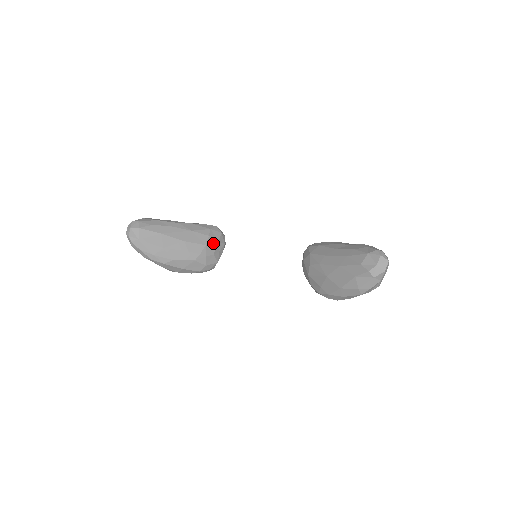
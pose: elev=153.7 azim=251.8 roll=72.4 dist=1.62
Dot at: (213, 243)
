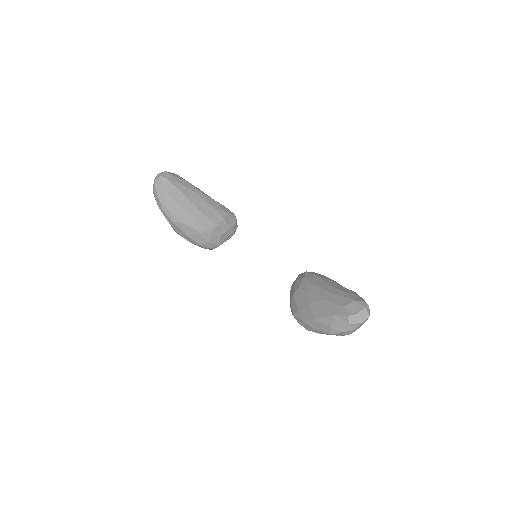
Dot at: (224, 227)
